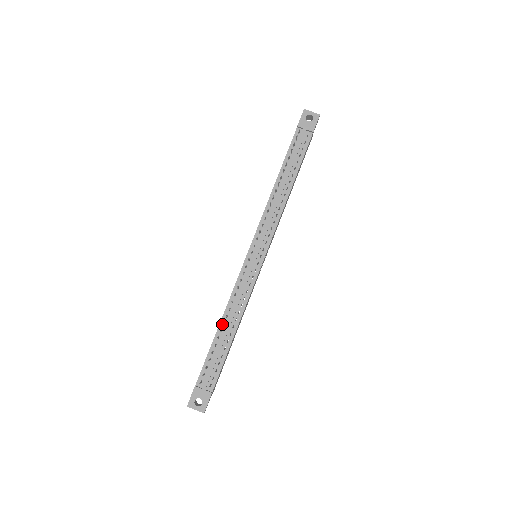
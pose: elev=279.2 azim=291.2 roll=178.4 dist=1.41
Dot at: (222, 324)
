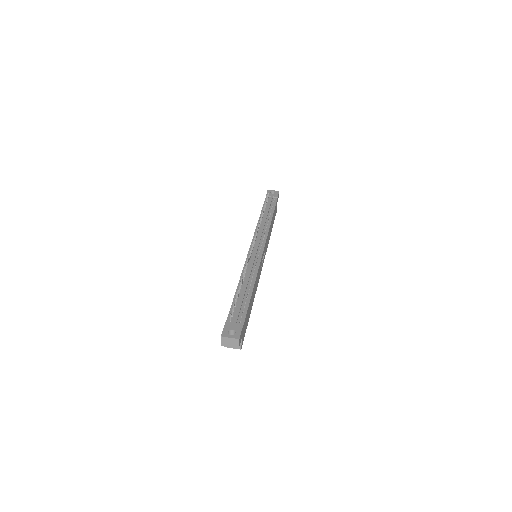
Dot at: occluded
